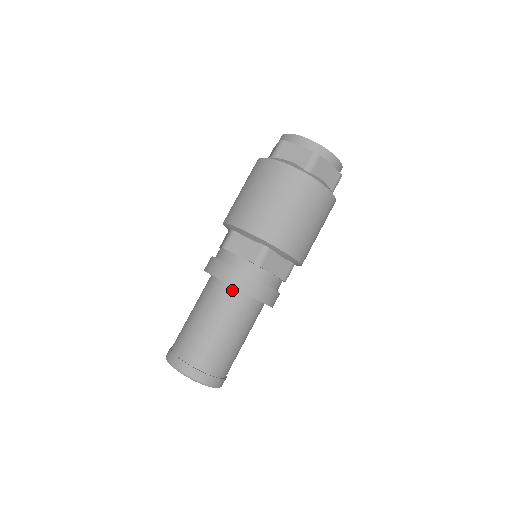
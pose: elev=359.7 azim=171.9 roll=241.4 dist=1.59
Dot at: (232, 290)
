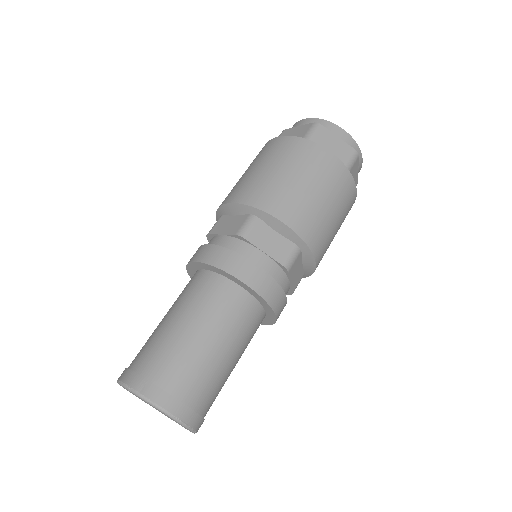
Dot at: (209, 274)
